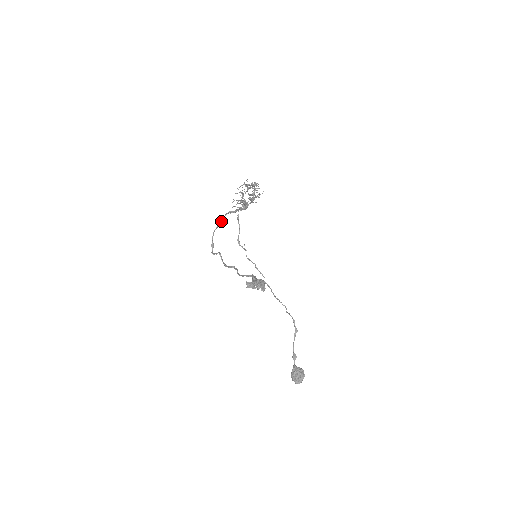
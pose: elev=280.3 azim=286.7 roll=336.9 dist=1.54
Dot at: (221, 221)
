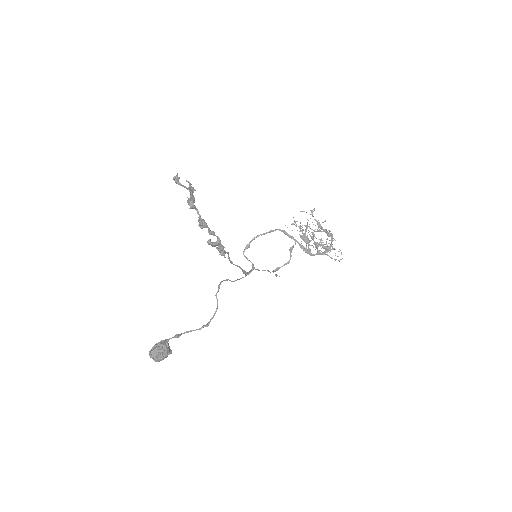
Dot at: (270, 230)
